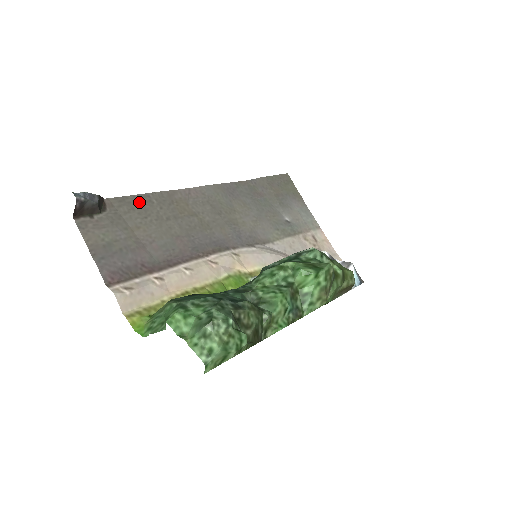
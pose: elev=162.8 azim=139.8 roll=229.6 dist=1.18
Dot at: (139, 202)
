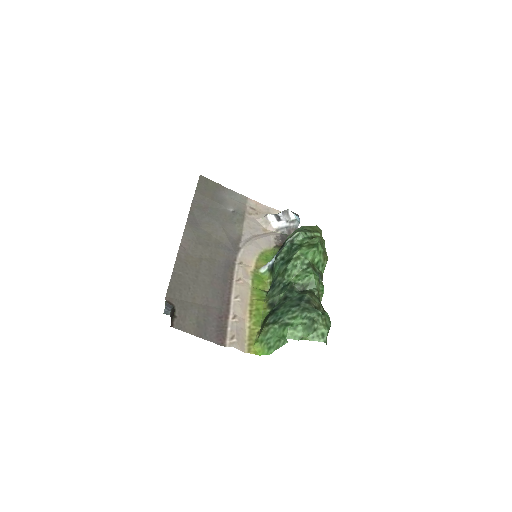
Dot at: (177, 282)
